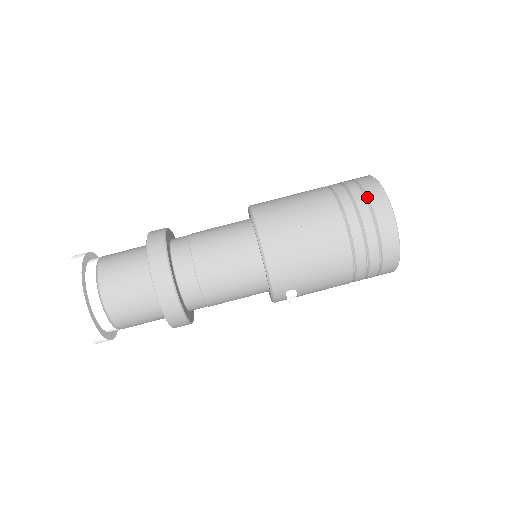
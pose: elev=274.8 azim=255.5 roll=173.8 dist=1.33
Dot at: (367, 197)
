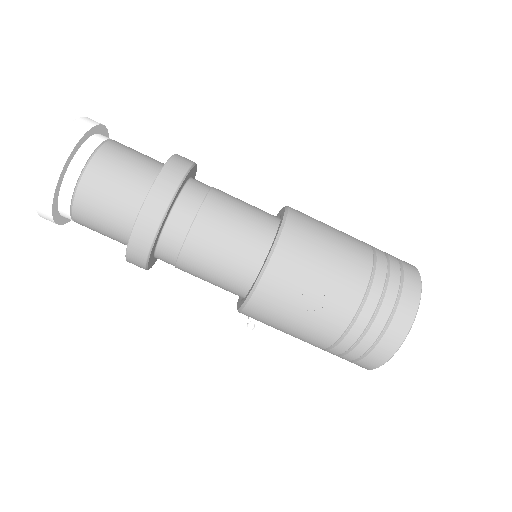
Dot at: (387, 327)
